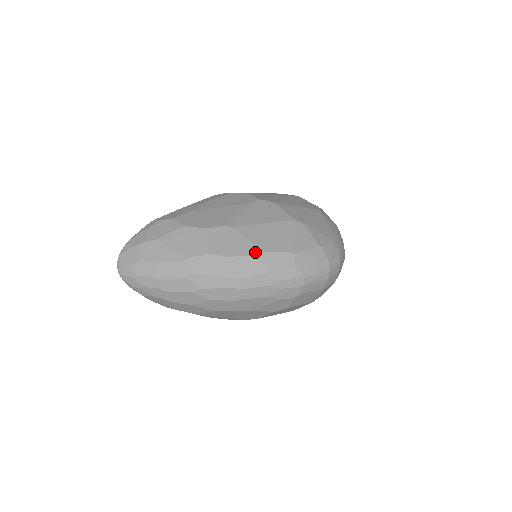
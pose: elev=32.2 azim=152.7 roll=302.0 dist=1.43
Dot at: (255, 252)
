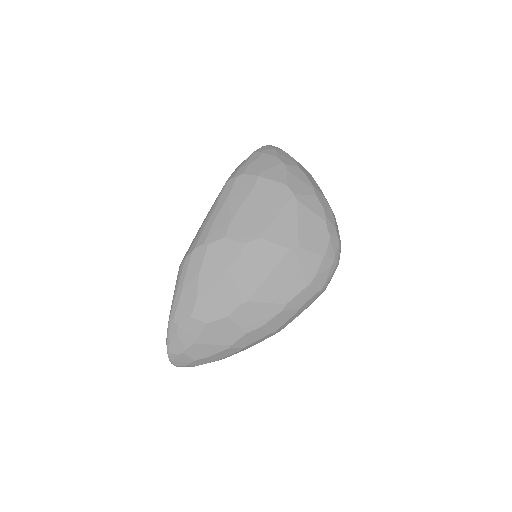
Dot at: (280, 309)
